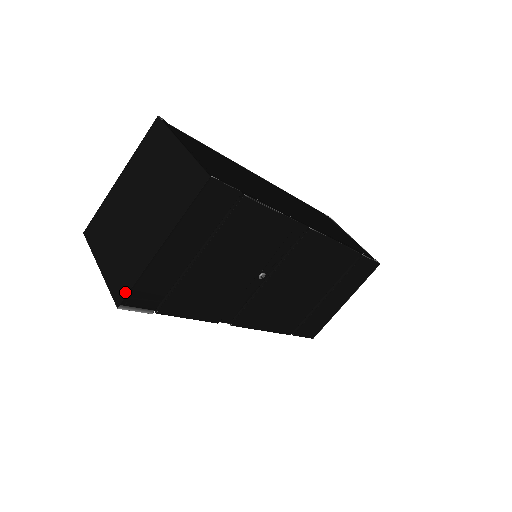
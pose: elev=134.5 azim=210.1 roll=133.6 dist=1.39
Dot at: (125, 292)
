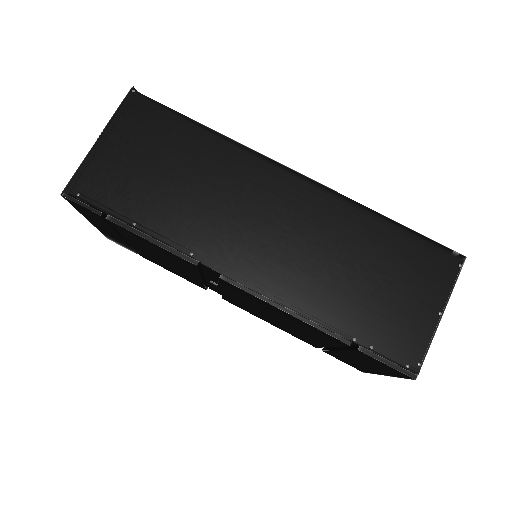
Dot at: occluded
